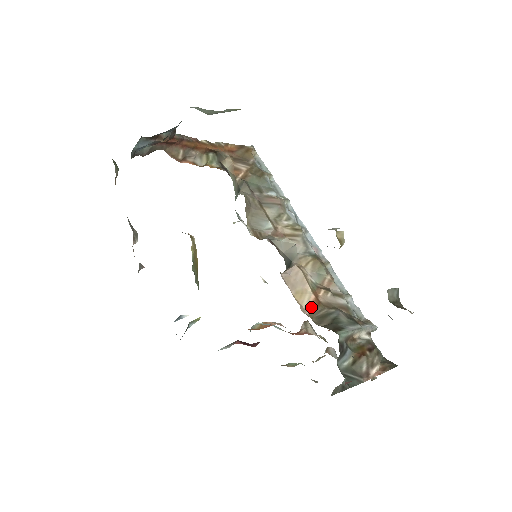
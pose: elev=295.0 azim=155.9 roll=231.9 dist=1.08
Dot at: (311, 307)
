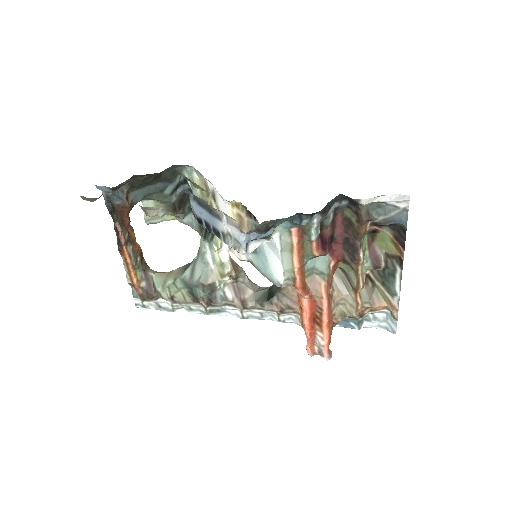
Dot at: occluded
